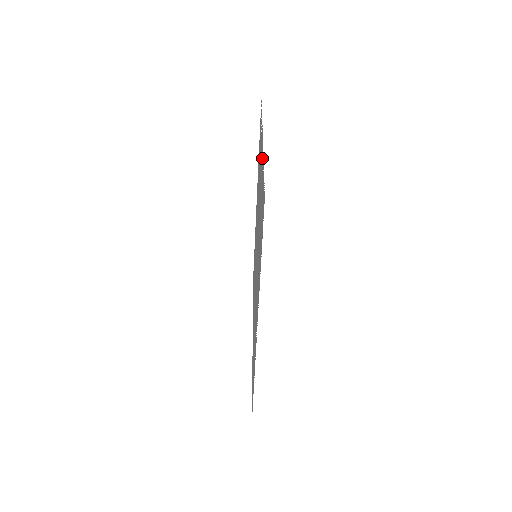
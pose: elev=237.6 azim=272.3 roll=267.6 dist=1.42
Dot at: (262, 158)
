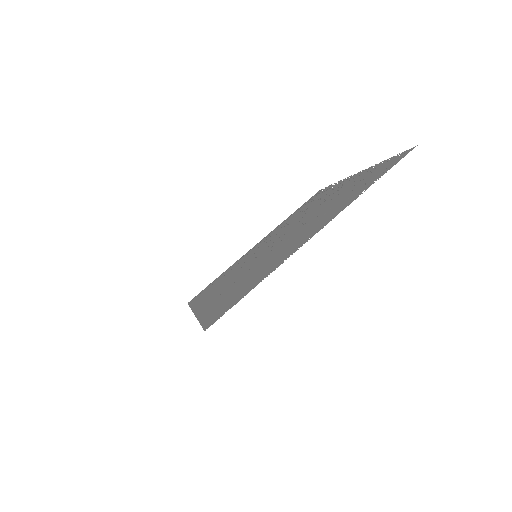
Dot at: (362, 173)
